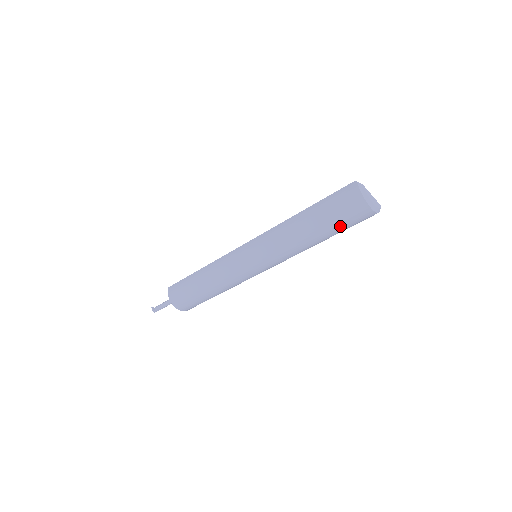
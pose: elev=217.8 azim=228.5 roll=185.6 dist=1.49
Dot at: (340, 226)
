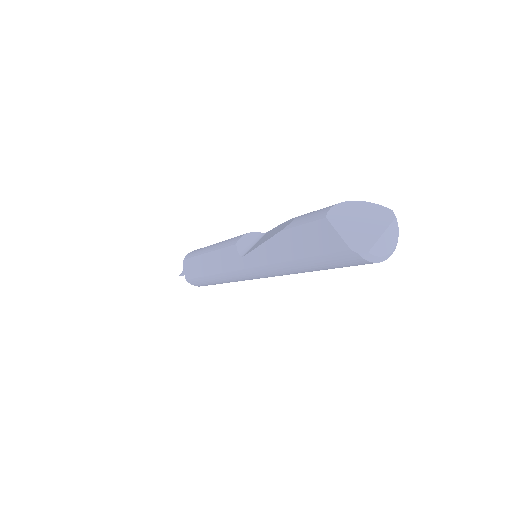
Dot at: occluded
